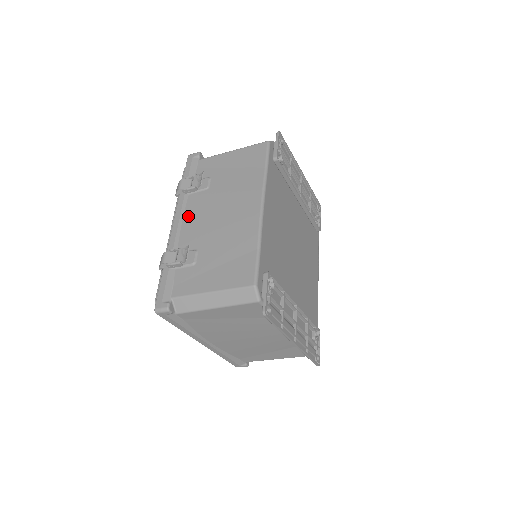
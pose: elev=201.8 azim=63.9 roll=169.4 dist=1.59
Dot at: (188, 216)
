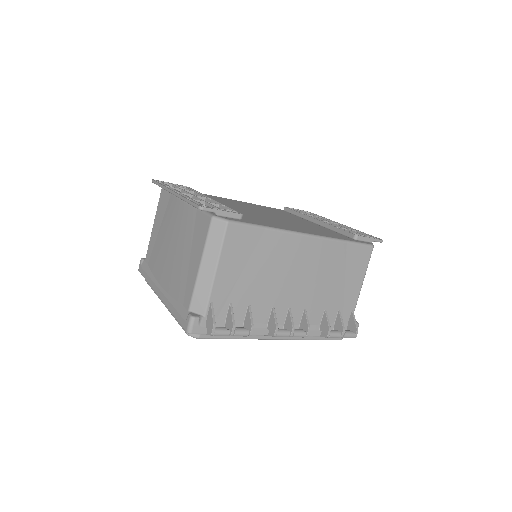
Dot at: occluded
